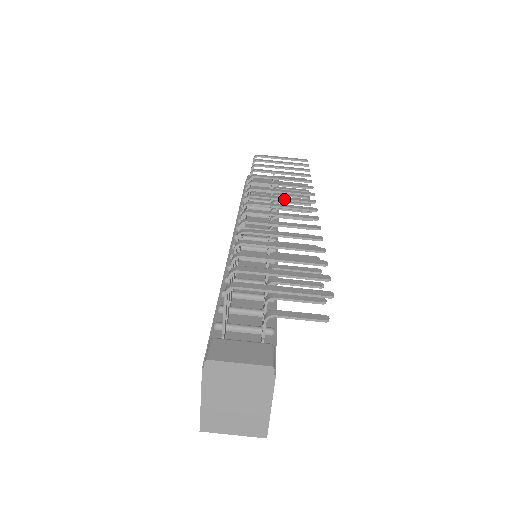
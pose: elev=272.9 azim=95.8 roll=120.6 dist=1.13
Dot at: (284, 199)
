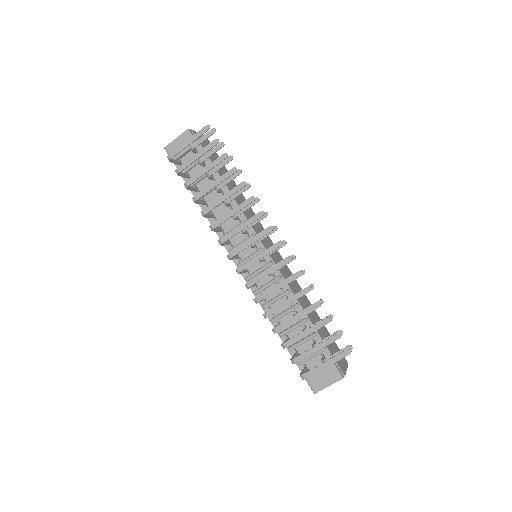
Dot at: occluded
